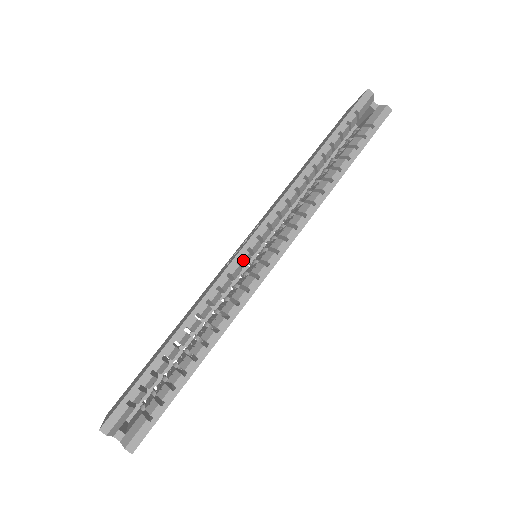
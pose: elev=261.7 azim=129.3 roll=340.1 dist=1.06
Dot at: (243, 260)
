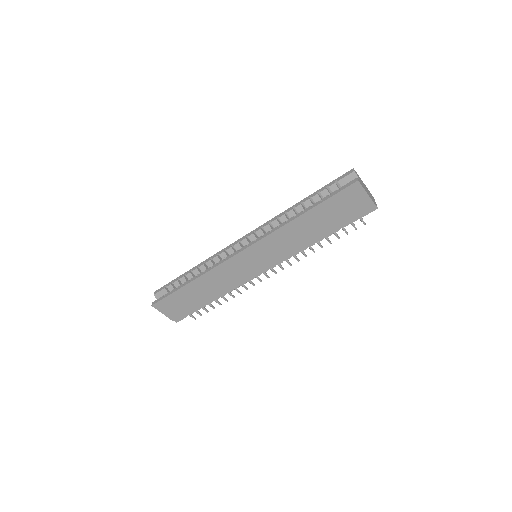
Dot at: (234, 245)
